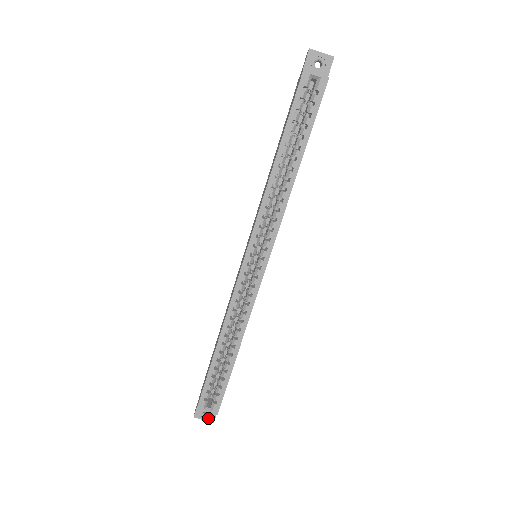
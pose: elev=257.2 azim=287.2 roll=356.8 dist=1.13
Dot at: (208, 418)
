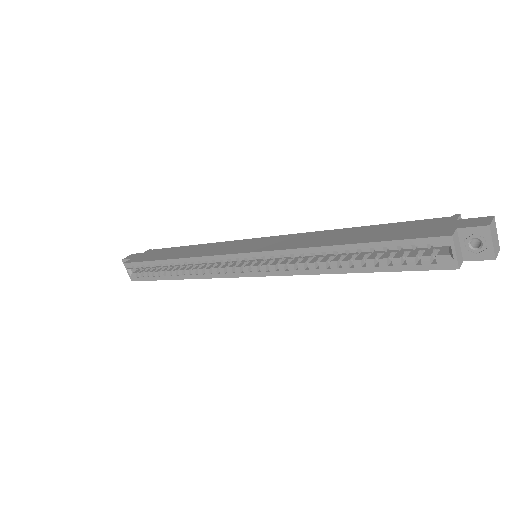
Dot at: occluded
